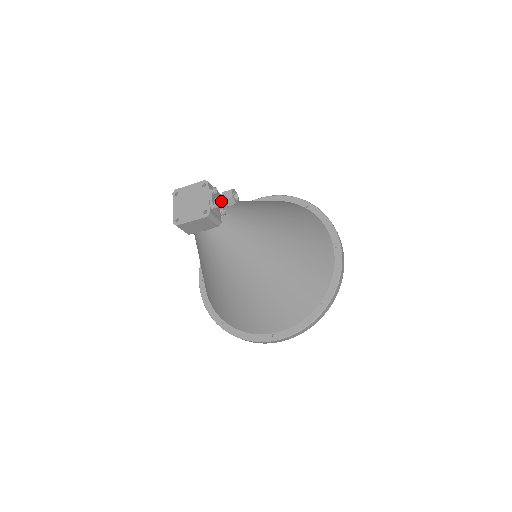
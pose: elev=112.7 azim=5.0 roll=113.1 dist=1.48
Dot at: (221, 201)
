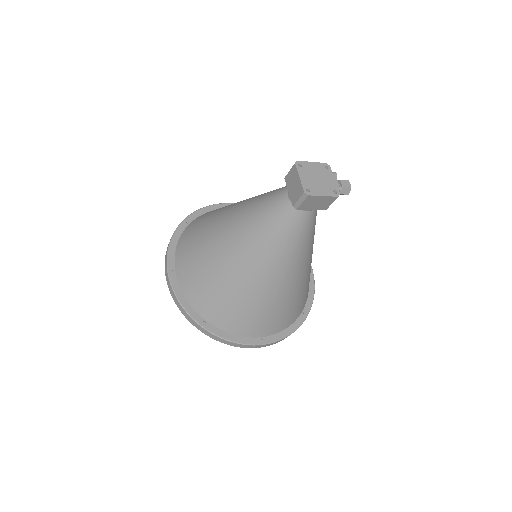
Dot at: occluded
